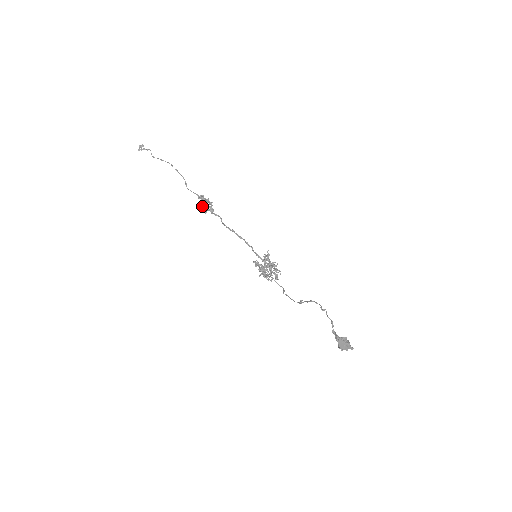
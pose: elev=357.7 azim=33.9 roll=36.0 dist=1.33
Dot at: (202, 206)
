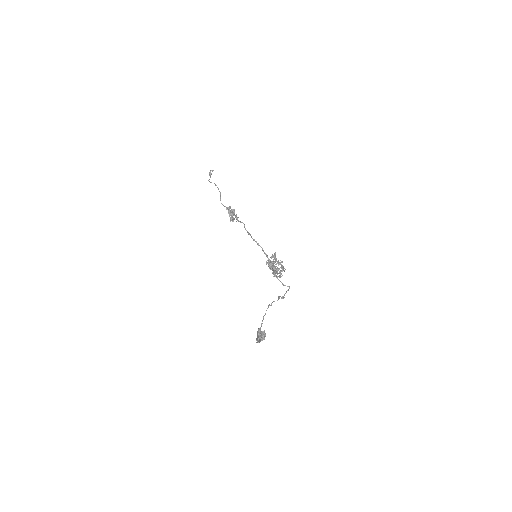
Dot at: occluded
